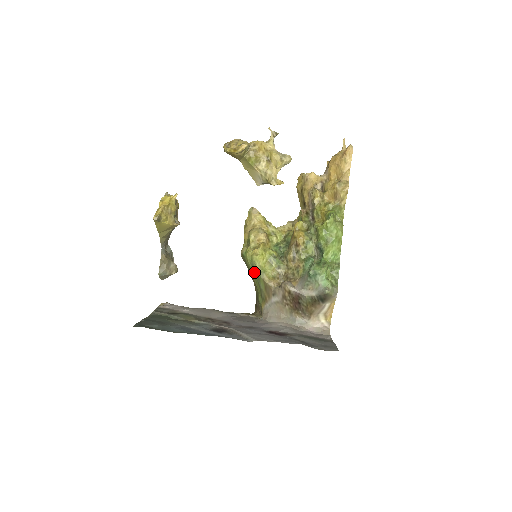
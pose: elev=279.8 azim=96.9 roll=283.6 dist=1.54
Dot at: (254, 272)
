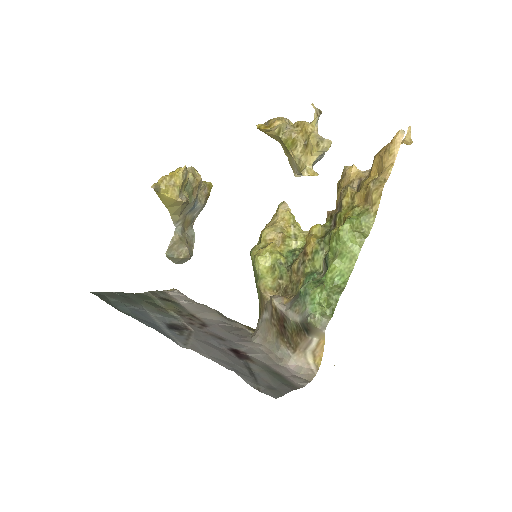
Dot at: (254, 276)
